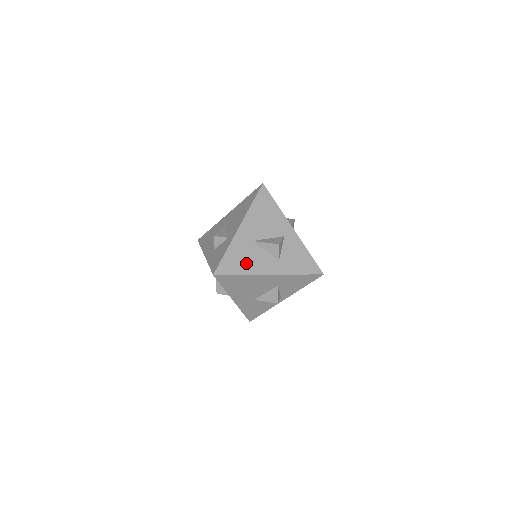
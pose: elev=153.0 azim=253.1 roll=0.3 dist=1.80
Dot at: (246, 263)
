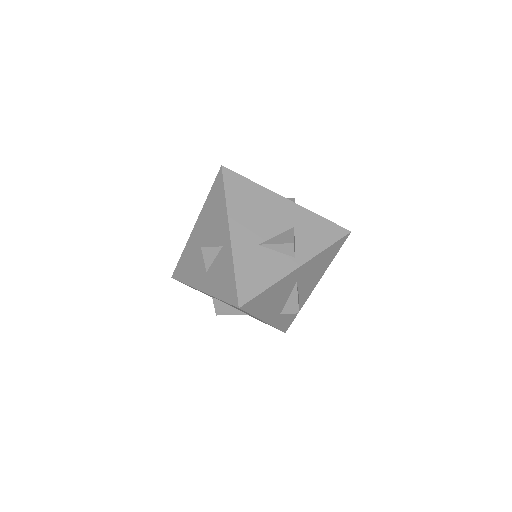
Dot at: occluded
